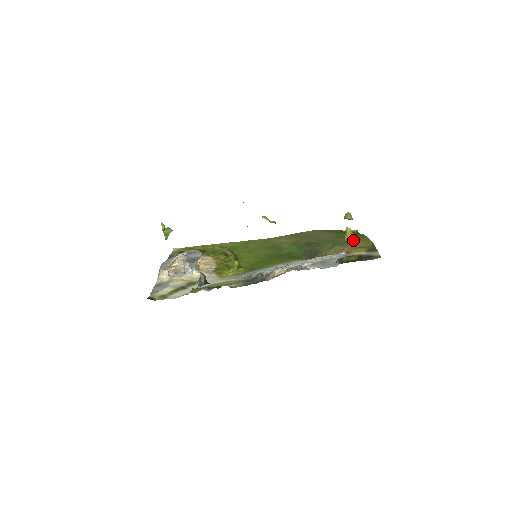
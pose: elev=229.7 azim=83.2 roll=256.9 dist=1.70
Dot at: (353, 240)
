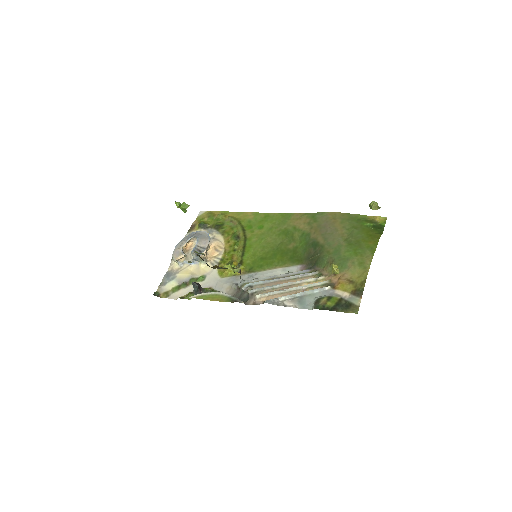
Dot at: (354, 259)
